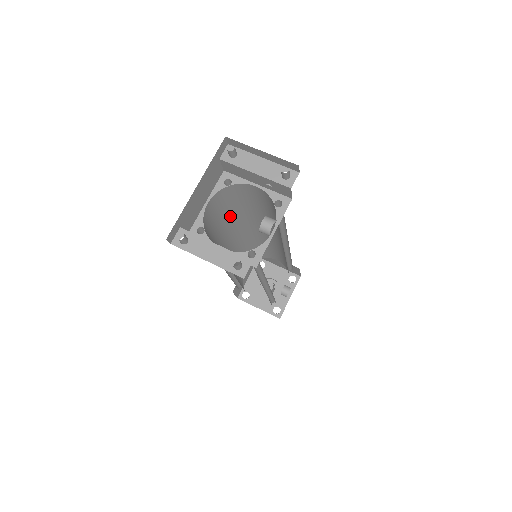
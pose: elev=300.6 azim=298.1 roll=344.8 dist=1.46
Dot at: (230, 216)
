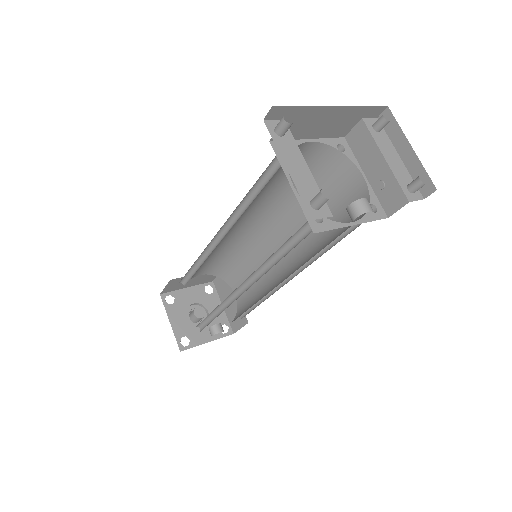
Dot at: (286, 190)
